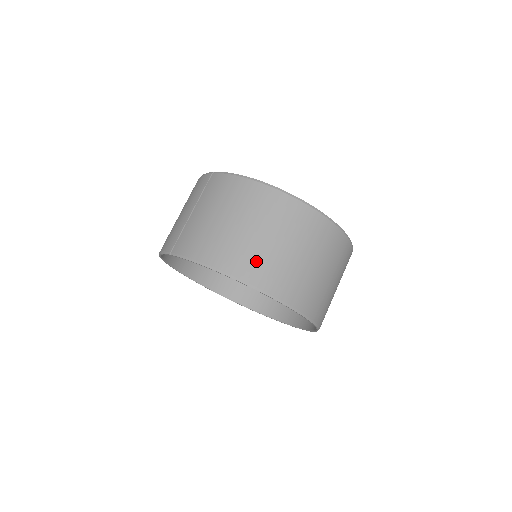
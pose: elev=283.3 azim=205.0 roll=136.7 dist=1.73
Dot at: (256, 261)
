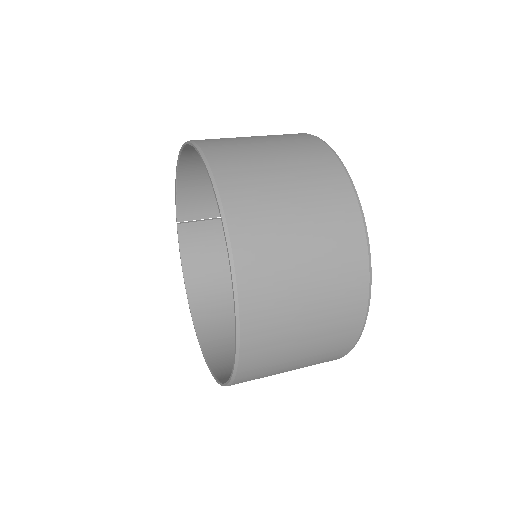
Dot at: occluded
